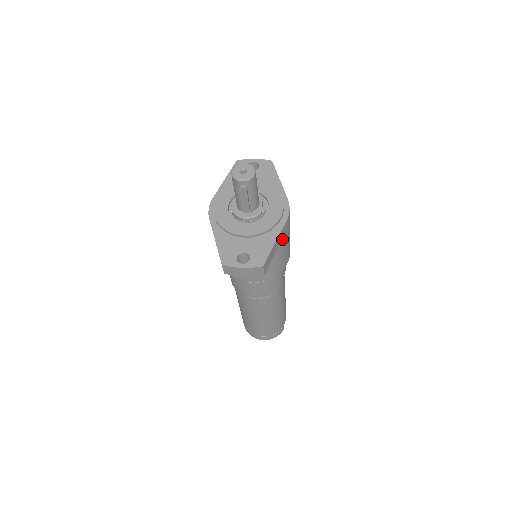
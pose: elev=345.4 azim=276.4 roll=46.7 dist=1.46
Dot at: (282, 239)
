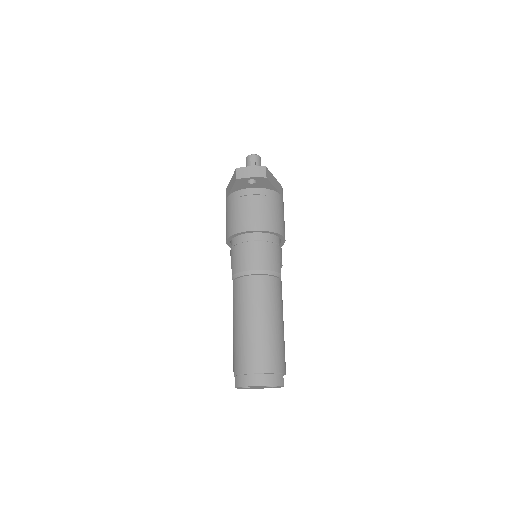
Dot at: (278, 196)
